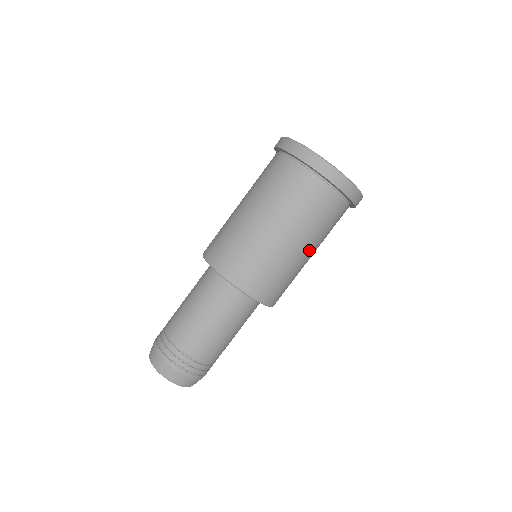
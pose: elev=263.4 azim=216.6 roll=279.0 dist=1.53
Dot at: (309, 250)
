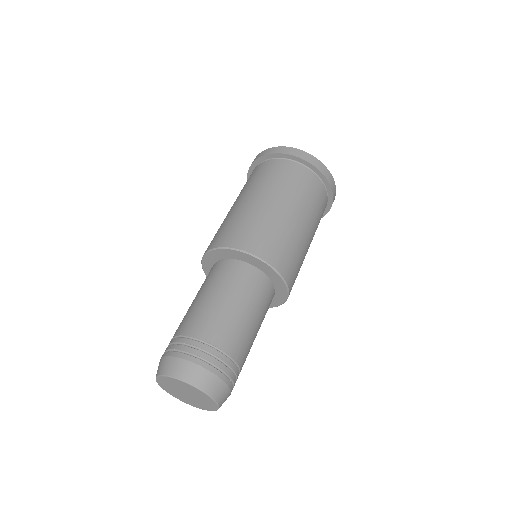
Dot at: (266, 198)
